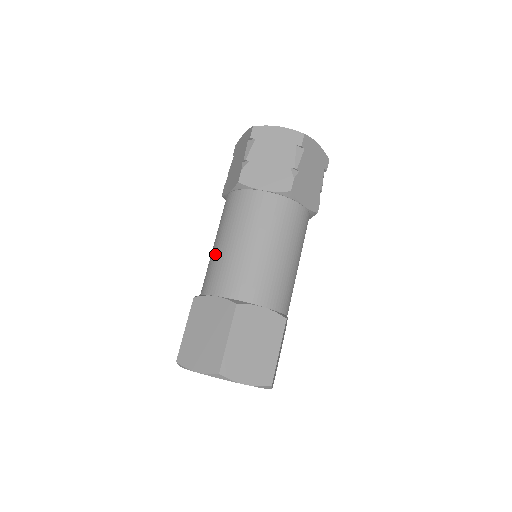
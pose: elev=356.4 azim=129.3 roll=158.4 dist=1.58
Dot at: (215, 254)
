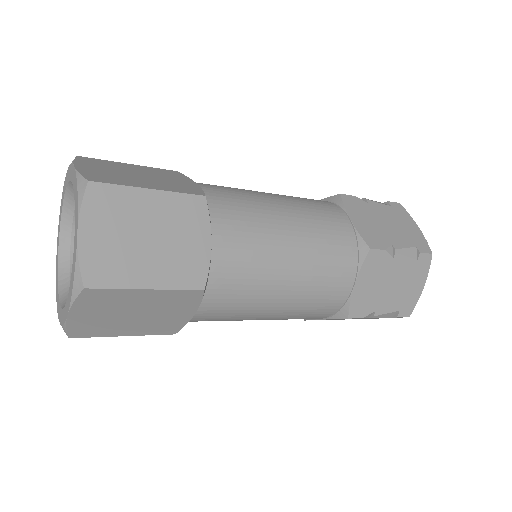
Dot at: occluded
